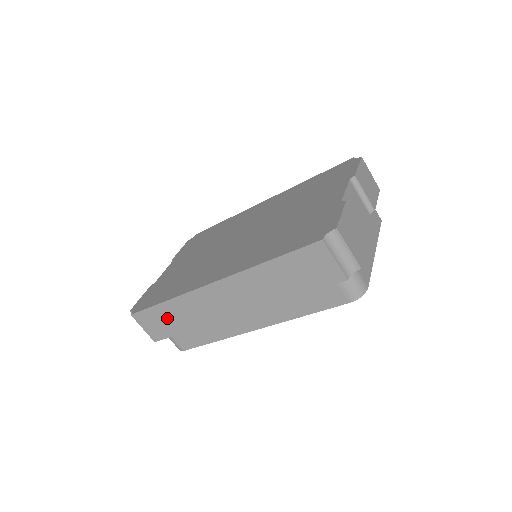
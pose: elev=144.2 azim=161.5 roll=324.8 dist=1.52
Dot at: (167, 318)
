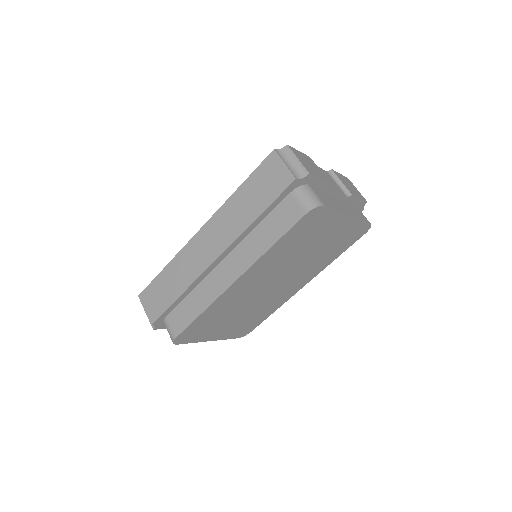
Dot at: (164, 287)
